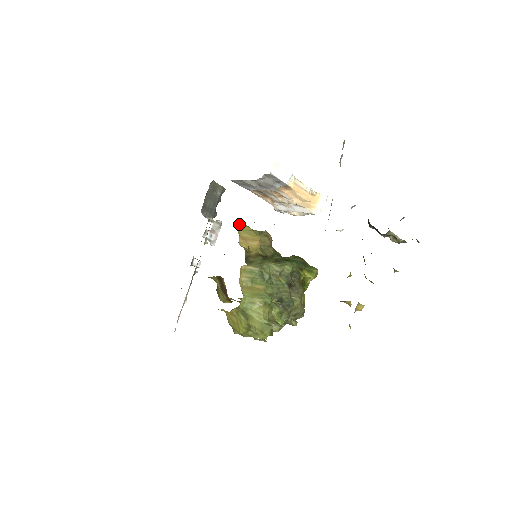
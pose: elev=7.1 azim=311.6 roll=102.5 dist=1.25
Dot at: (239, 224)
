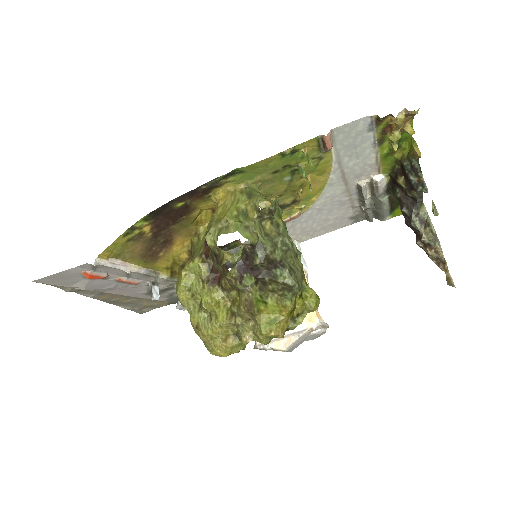
Dot at: (250, 242)
